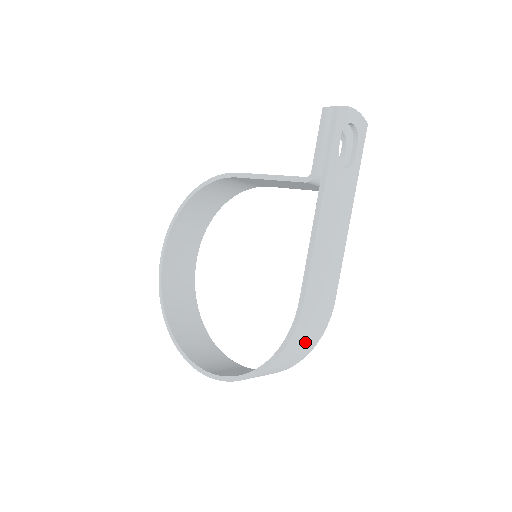
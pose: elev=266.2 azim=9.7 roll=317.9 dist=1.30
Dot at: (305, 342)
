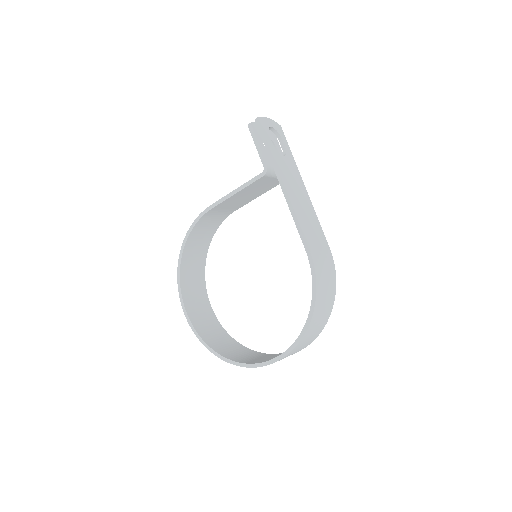
Dot at: (327, 286)
